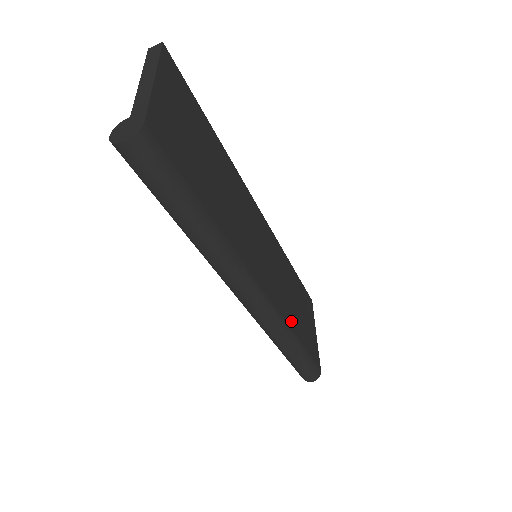
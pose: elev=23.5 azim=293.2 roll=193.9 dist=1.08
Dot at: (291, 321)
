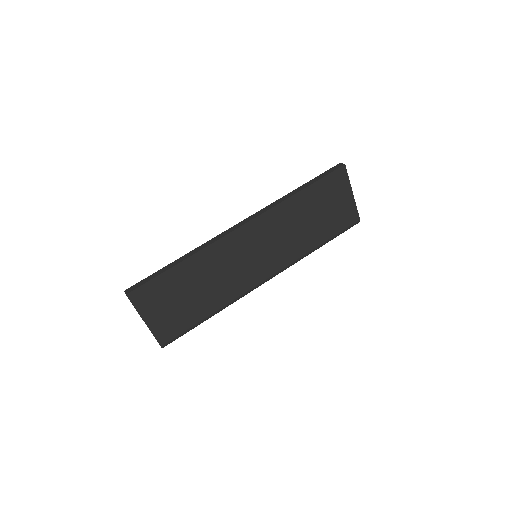
Dot at: (306, 246)
